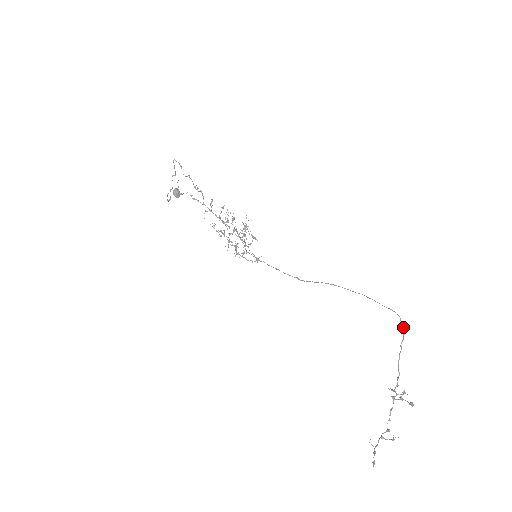
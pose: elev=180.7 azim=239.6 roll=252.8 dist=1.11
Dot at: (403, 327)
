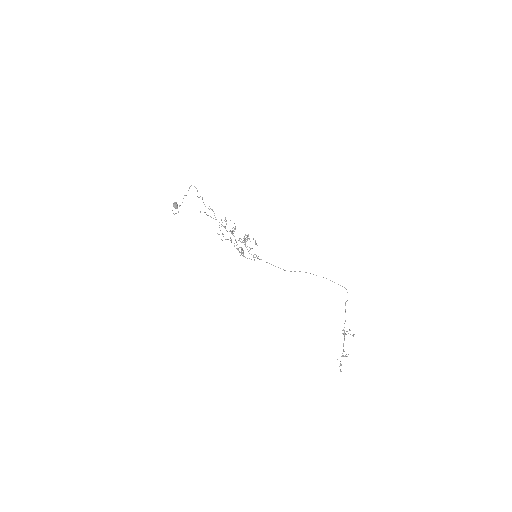
Dot at: occluded
